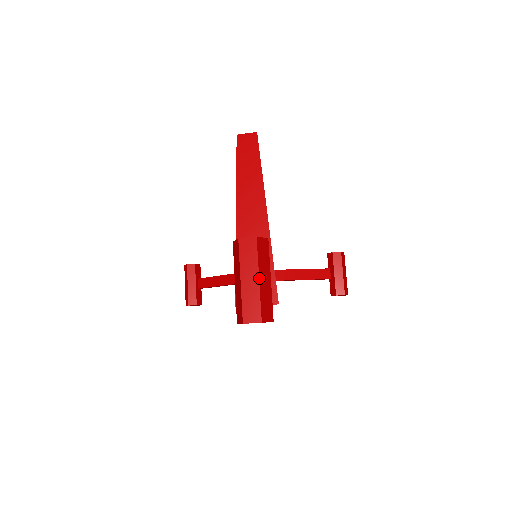
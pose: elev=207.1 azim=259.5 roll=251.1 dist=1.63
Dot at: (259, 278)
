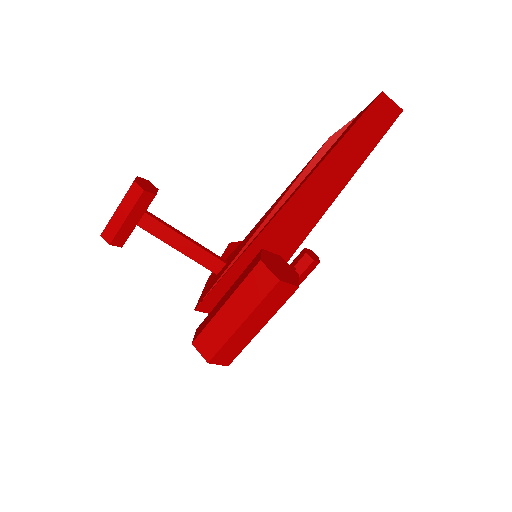
Dot at: (262, 327)
